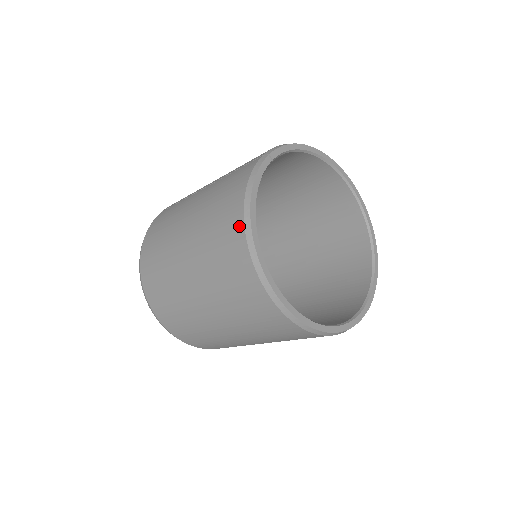
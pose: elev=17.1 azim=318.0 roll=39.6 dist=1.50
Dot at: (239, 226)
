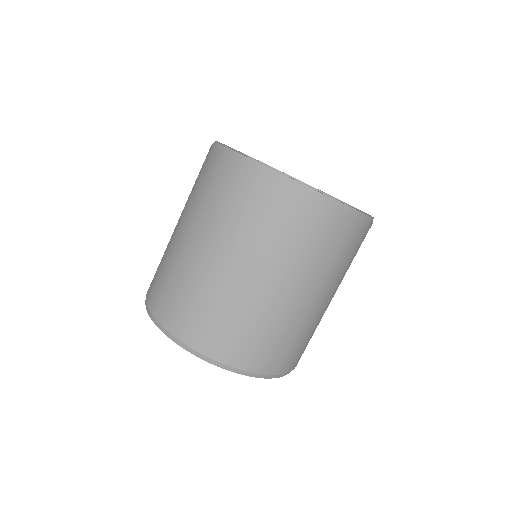
Dot at: (218, 157)
